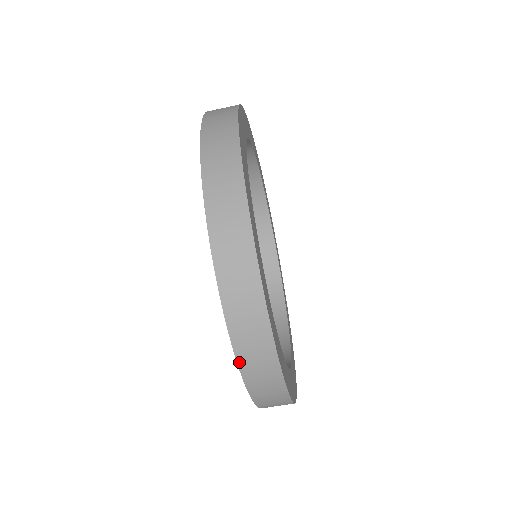
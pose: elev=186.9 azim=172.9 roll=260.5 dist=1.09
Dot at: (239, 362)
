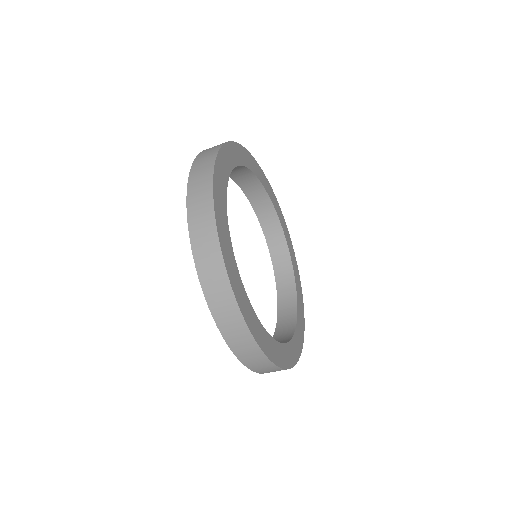
Dot at: (247, 366)
